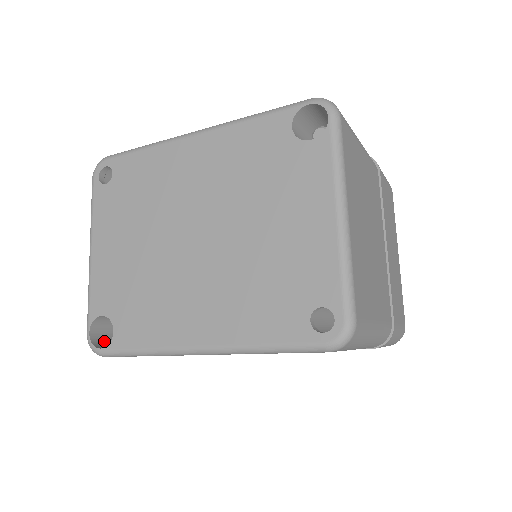
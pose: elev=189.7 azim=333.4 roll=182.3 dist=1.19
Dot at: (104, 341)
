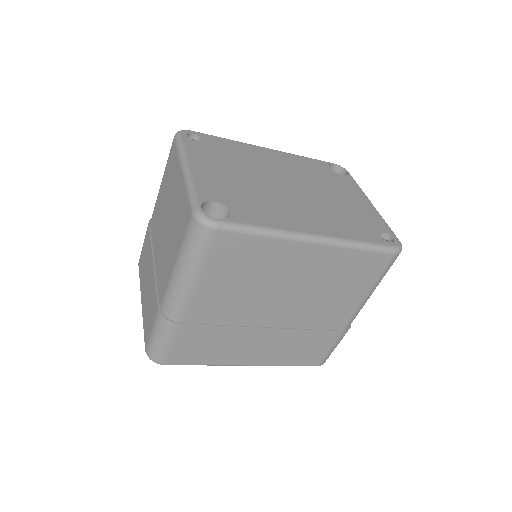
Dot at: occluded
